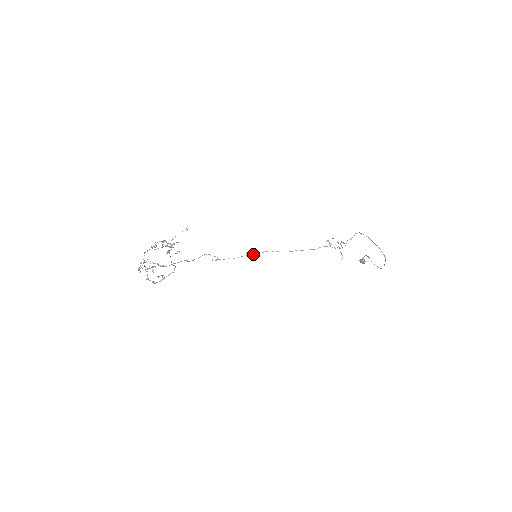
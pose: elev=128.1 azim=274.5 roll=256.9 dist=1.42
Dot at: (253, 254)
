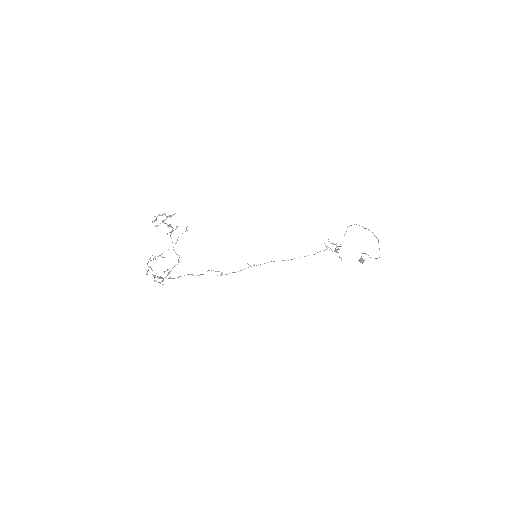
Dot at: occluded
